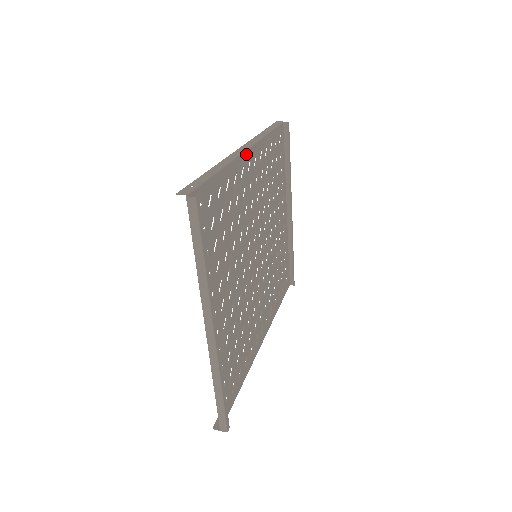
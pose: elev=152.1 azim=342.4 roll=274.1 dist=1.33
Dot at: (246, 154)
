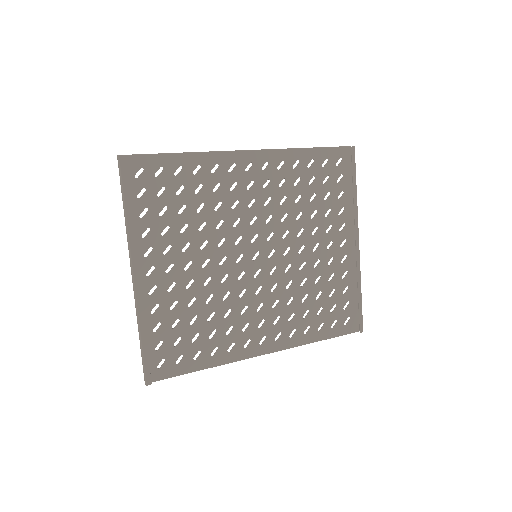
Dot at: (243, 154)
